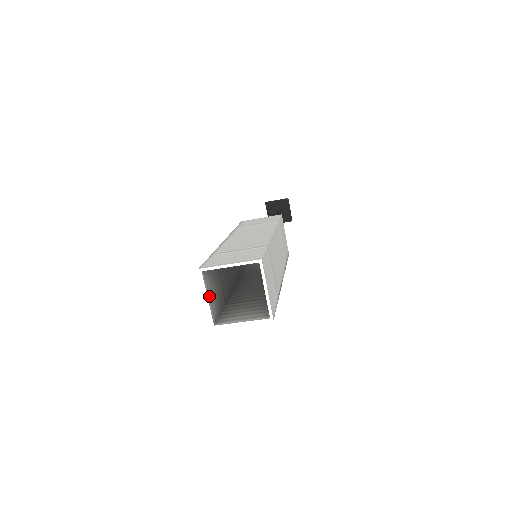
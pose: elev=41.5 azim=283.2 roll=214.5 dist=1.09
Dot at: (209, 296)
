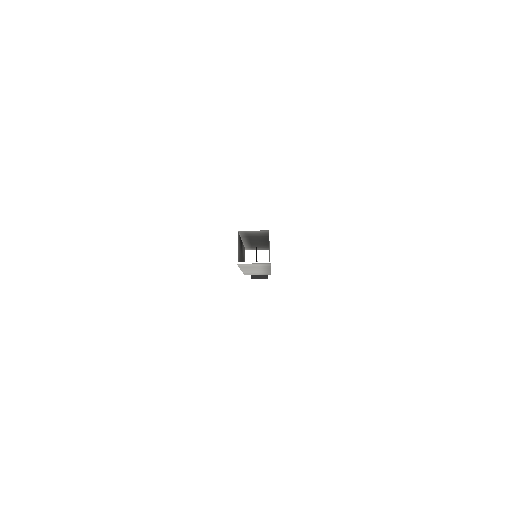
Dot at: (238, 246)
